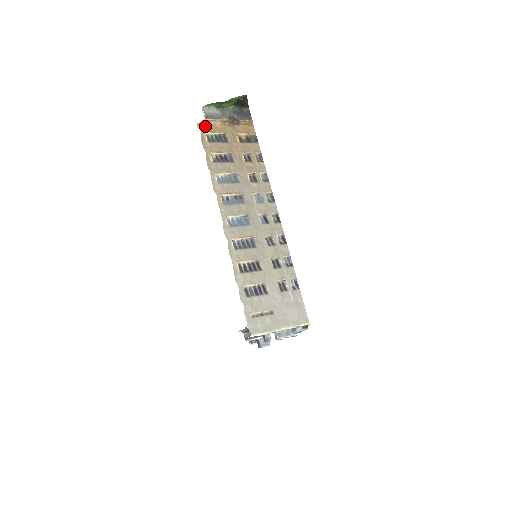
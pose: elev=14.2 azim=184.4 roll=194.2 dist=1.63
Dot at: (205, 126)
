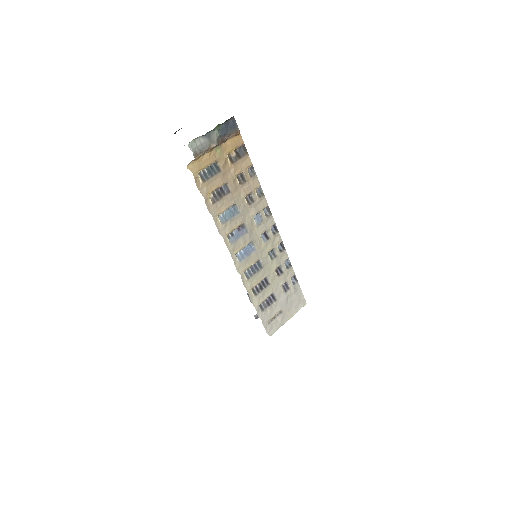
Dot at: (195, 164)
